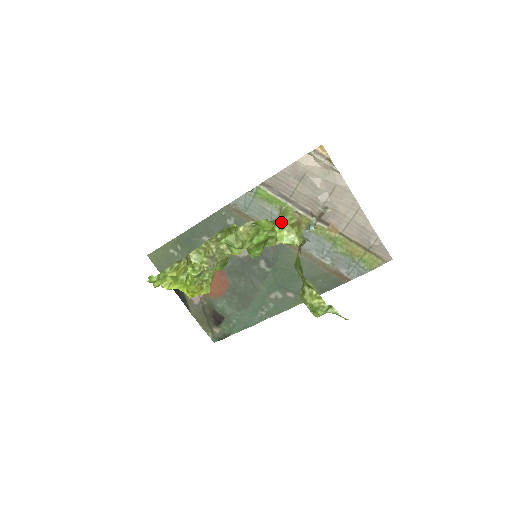
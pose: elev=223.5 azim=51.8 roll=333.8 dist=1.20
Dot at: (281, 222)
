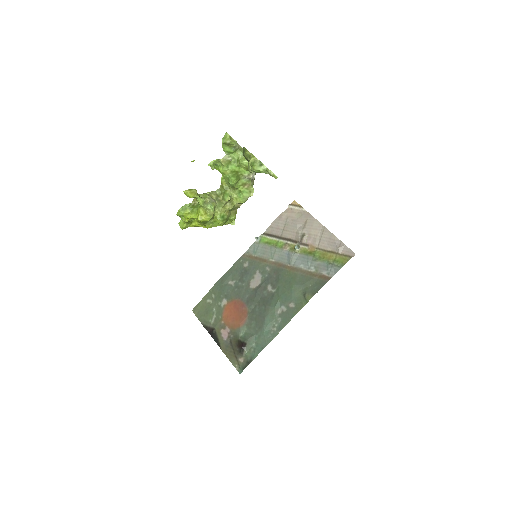
Dot at: (241, 154)
